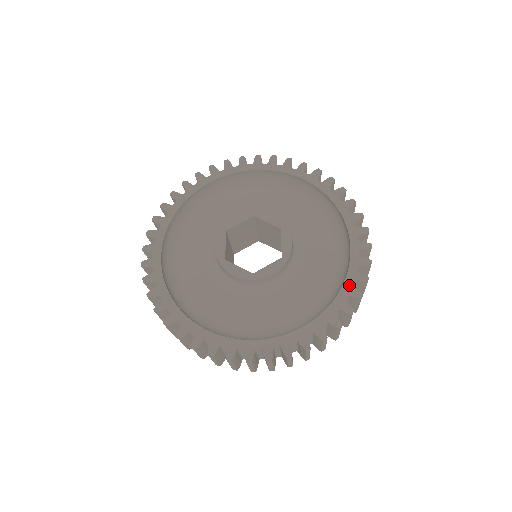
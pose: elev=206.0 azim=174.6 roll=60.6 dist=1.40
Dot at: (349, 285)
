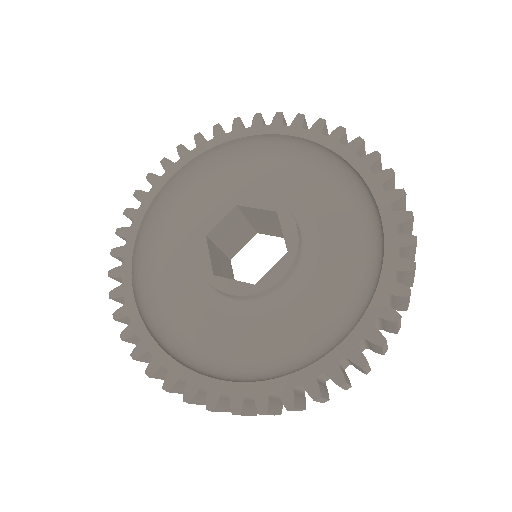
Dot at: (291, 383)
